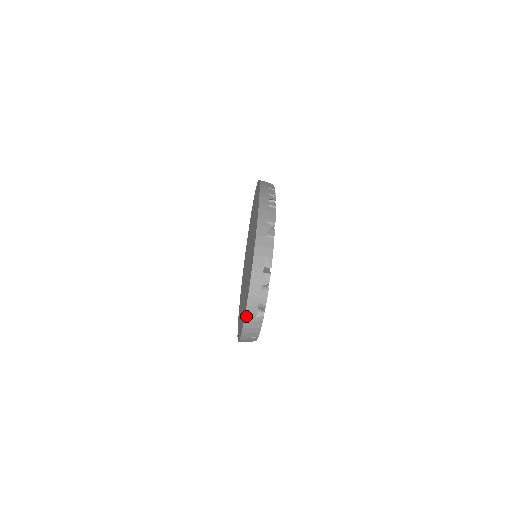
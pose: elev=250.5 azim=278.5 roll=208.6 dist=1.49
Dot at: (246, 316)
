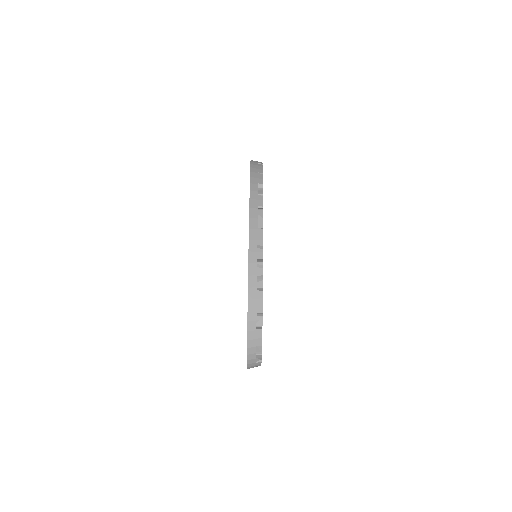
Dot at: occluded
